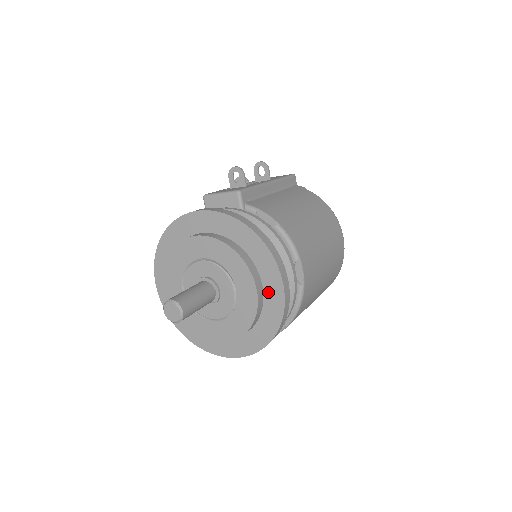
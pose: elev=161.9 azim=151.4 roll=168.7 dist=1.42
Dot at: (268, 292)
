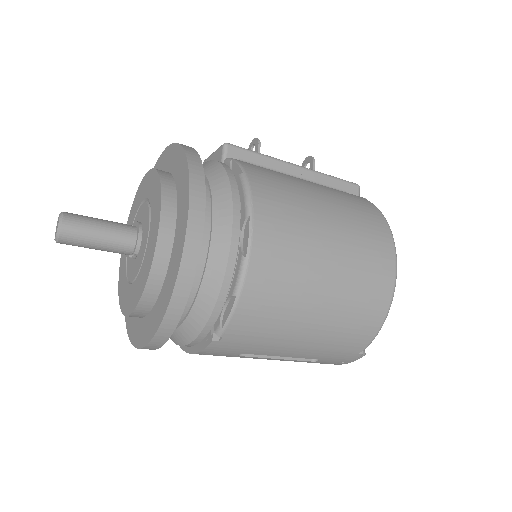
Dot at: (177, 236)
